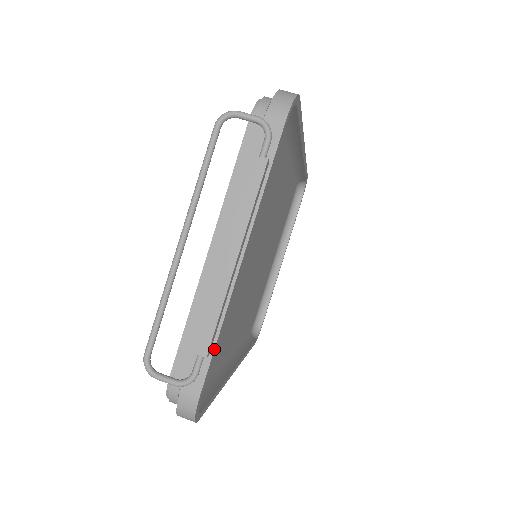
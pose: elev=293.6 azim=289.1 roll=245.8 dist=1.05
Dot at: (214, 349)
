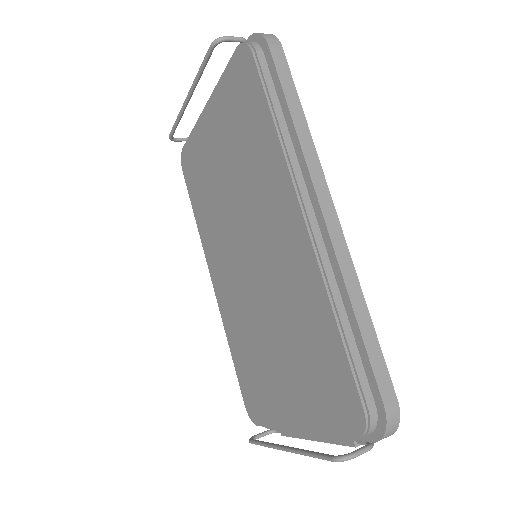
Dot at: occluded
